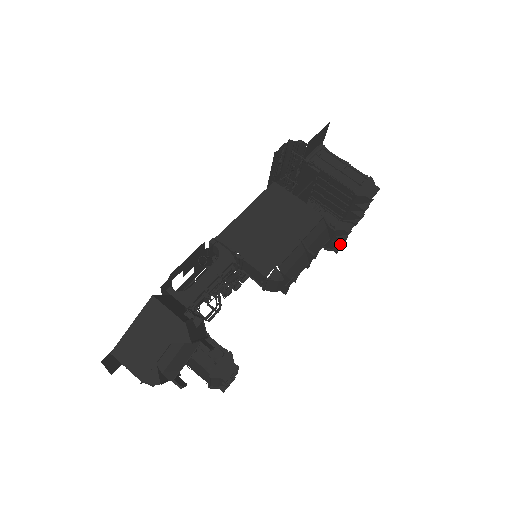
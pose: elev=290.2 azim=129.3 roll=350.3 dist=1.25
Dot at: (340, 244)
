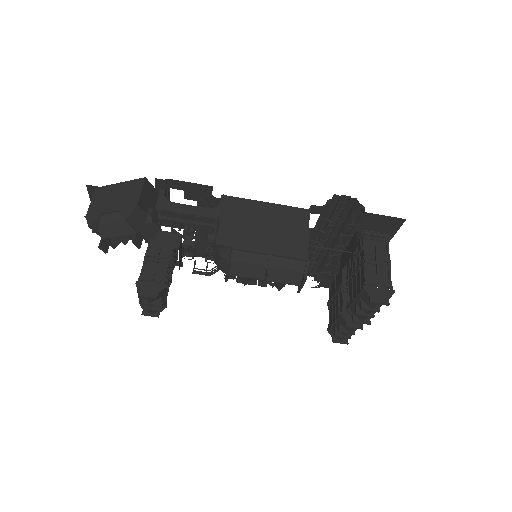
Dot at: (338, 334)
